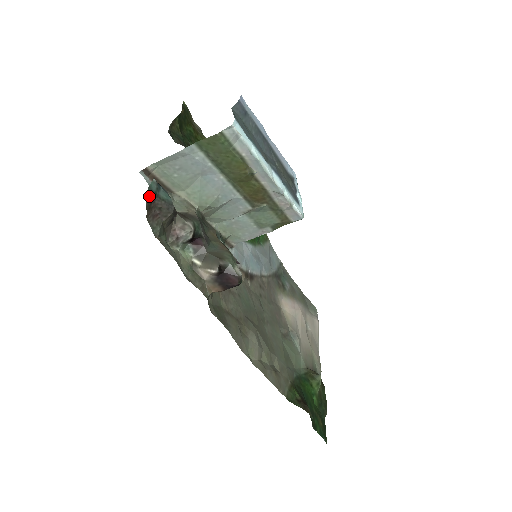
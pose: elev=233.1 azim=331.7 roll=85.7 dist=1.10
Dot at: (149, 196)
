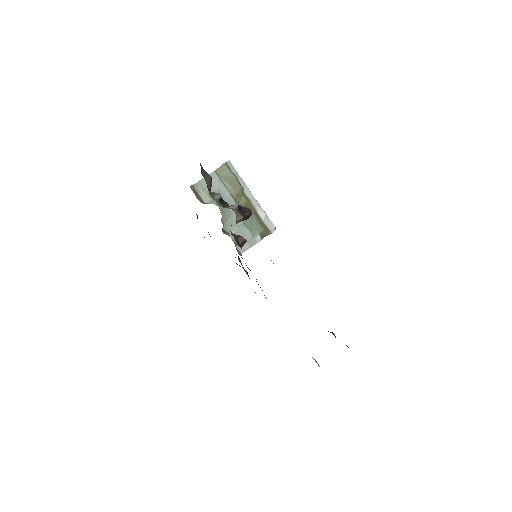
Dot at: (201, 165)
